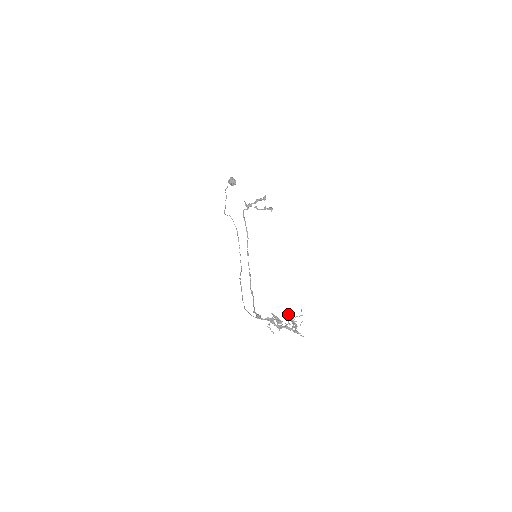
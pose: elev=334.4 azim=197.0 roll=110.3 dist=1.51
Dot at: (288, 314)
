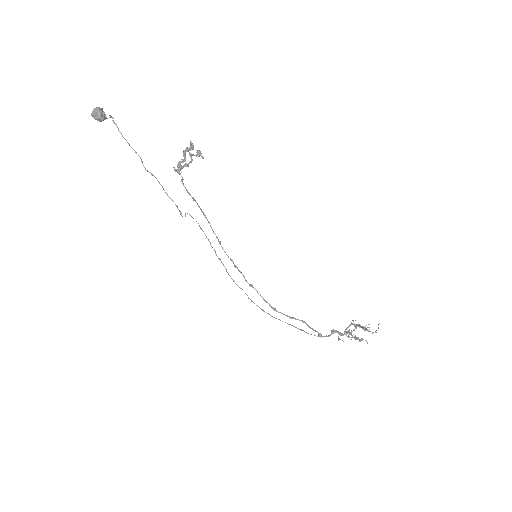
Dot at: (364, 328)
